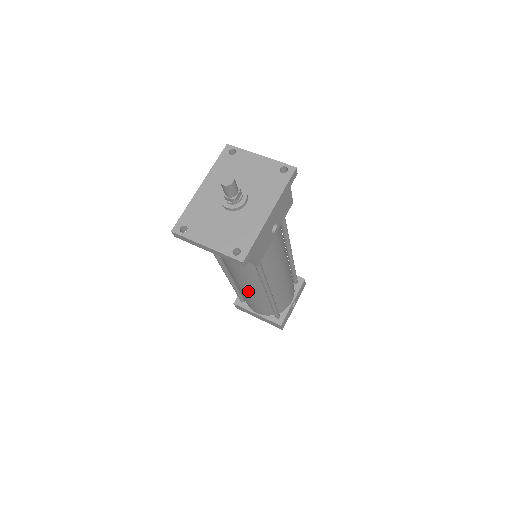
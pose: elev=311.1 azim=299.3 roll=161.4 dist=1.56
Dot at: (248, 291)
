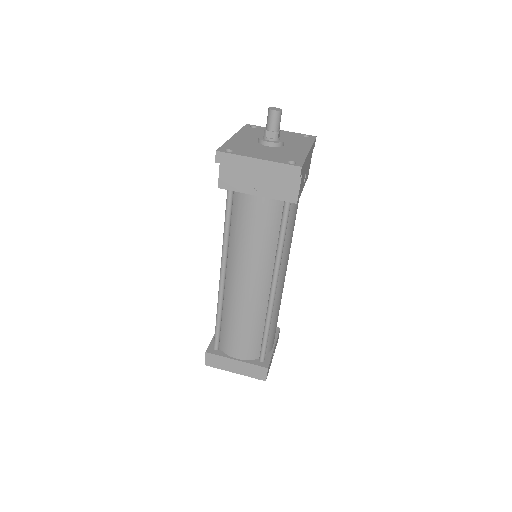
Dot at: (248, 295)
